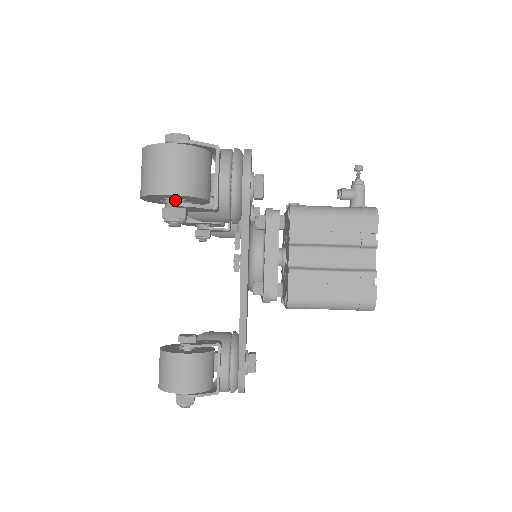
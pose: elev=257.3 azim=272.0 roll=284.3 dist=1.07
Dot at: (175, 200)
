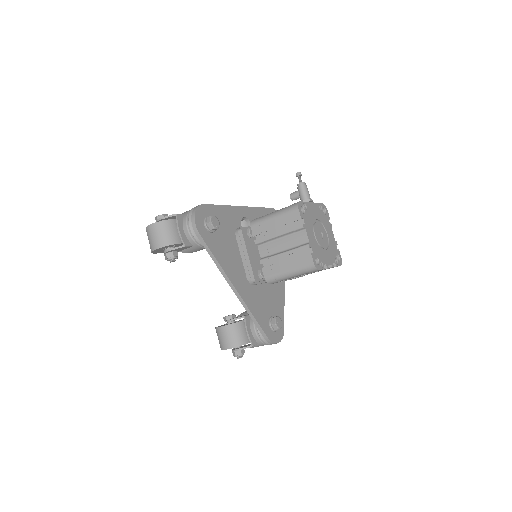
Dot at: (166, 249)
